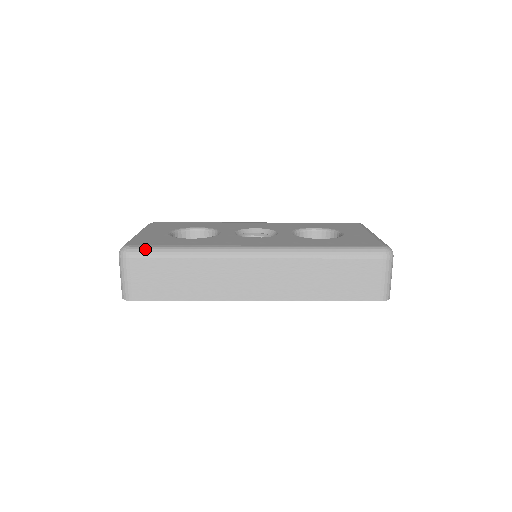
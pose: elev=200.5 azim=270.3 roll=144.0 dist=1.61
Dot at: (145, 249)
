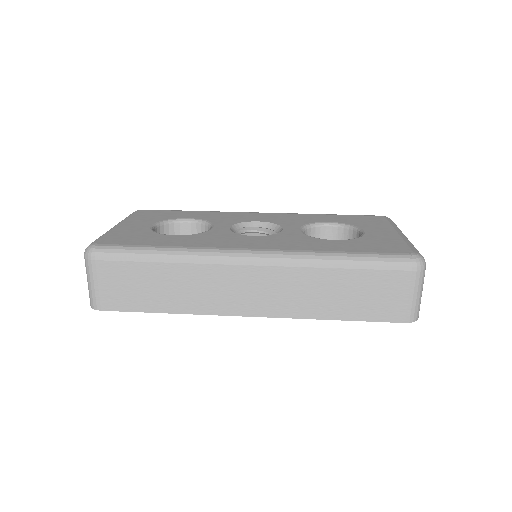
Dot at: (114, 249)
